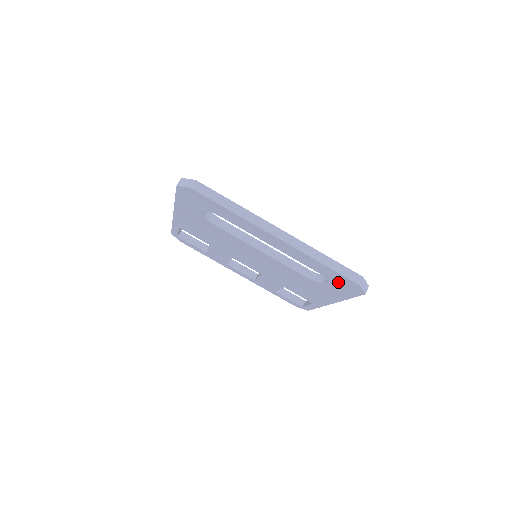
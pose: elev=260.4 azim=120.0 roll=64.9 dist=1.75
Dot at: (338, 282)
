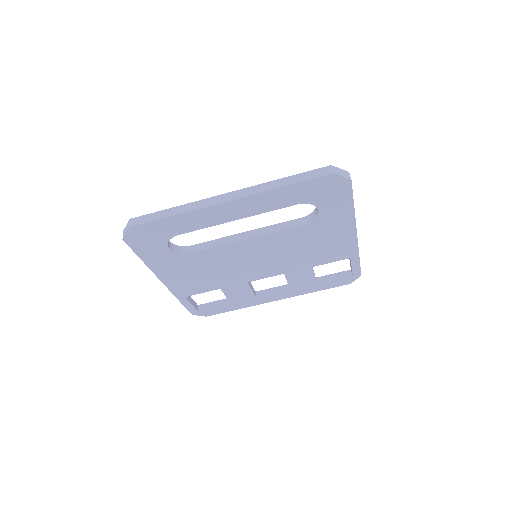
Dot at: (321, 195)
